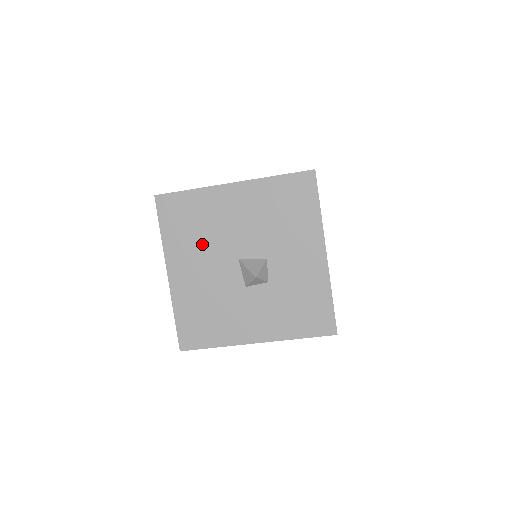
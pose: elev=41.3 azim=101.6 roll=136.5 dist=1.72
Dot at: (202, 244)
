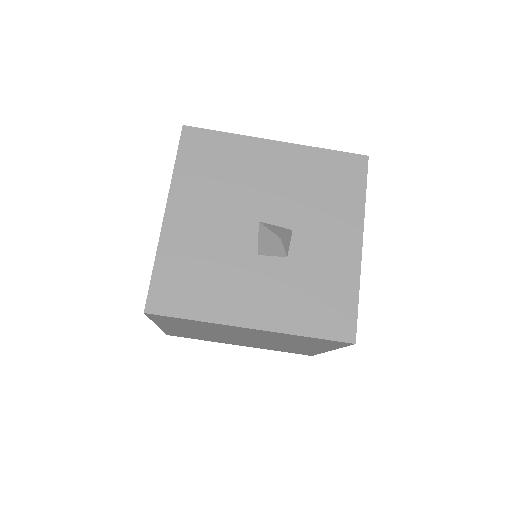
Dot at: (220, 192)
